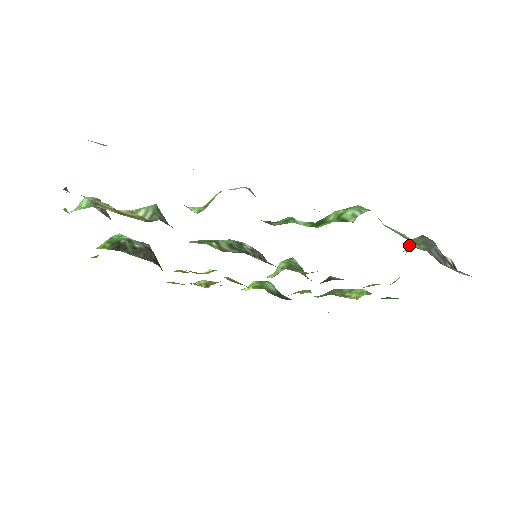
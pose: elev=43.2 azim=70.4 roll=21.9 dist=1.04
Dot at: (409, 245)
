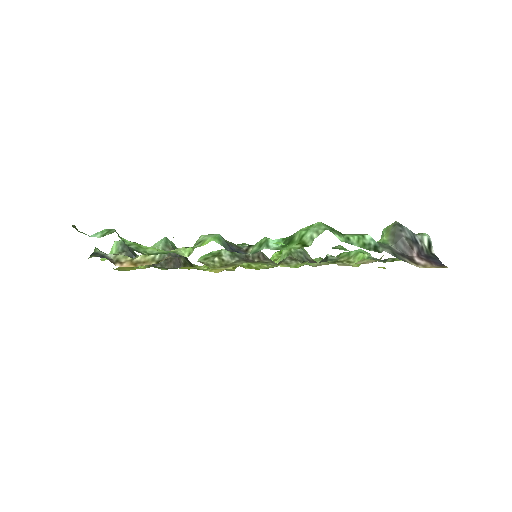
Dot at: (382, 234)
